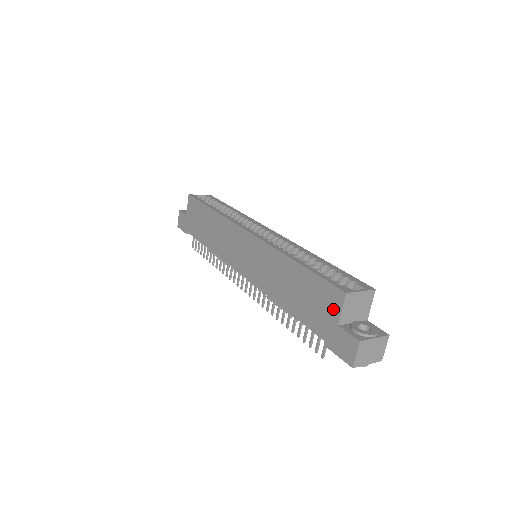
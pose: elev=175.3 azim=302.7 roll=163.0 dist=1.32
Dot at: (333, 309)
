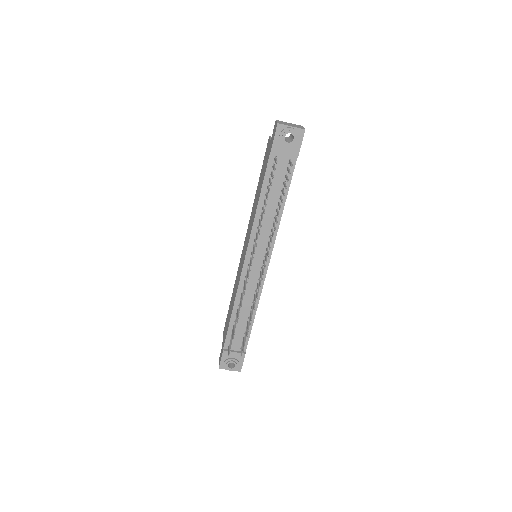
Dot at: (268, 146)
